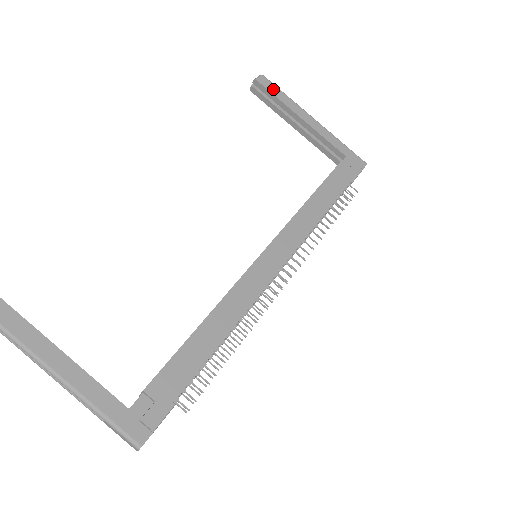
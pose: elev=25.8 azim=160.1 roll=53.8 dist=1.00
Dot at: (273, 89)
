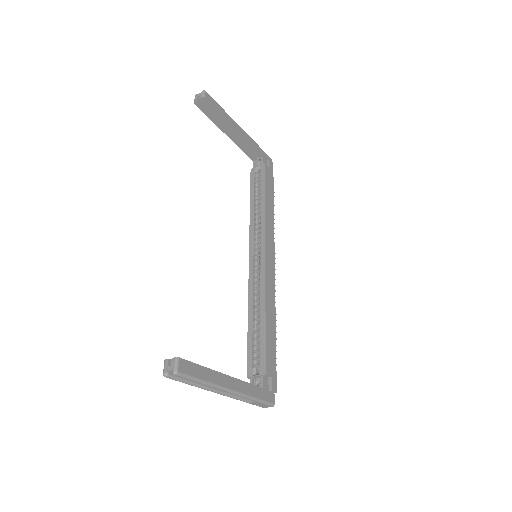
Dot at: (215, 105)
